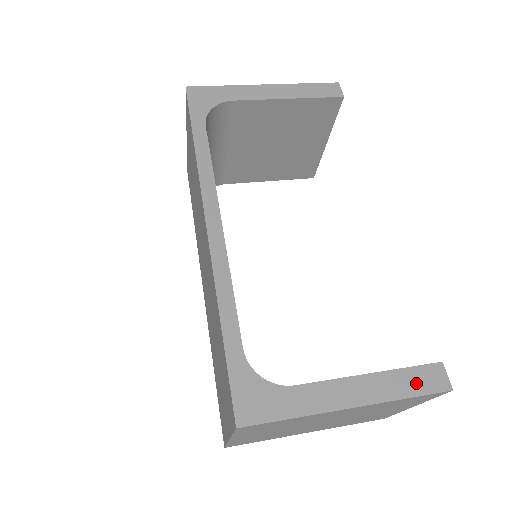
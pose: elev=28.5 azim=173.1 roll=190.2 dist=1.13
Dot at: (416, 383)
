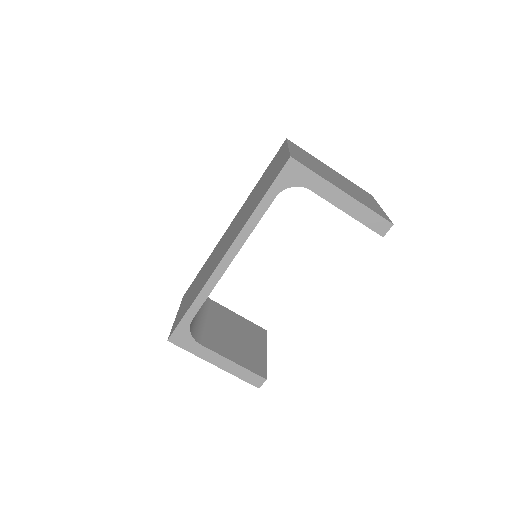
Dot at: (248, 377)
